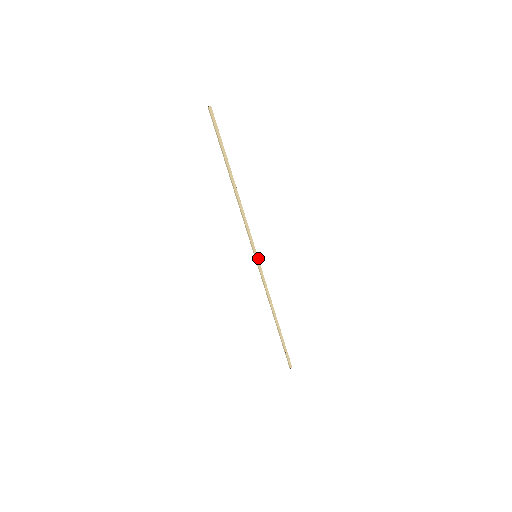
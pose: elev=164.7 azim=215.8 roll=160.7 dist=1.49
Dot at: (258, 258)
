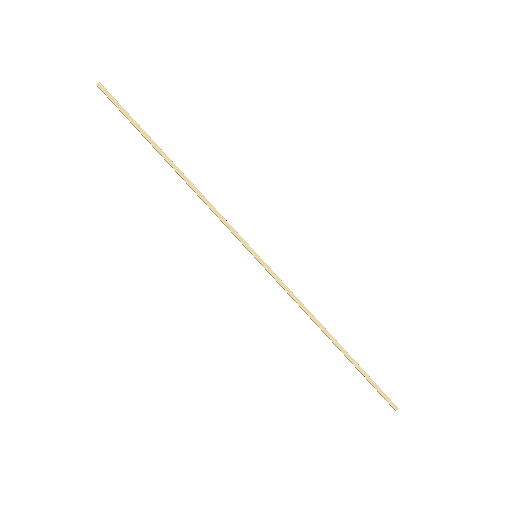
Dot at: (260, 258)
